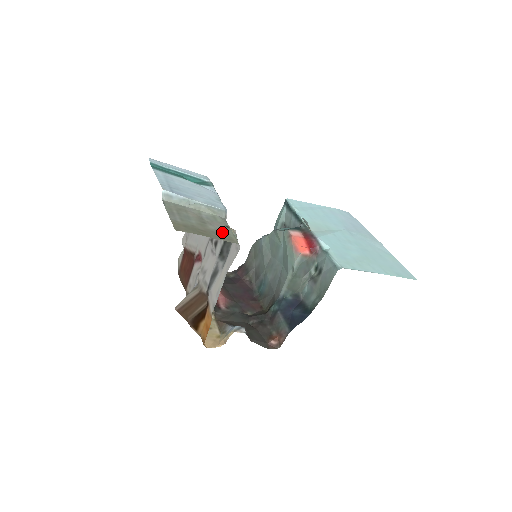
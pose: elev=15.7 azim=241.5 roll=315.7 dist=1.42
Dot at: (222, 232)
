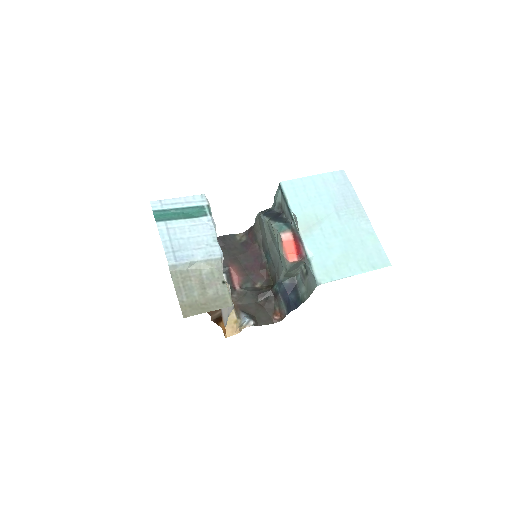
Dot at: (219, 295)
